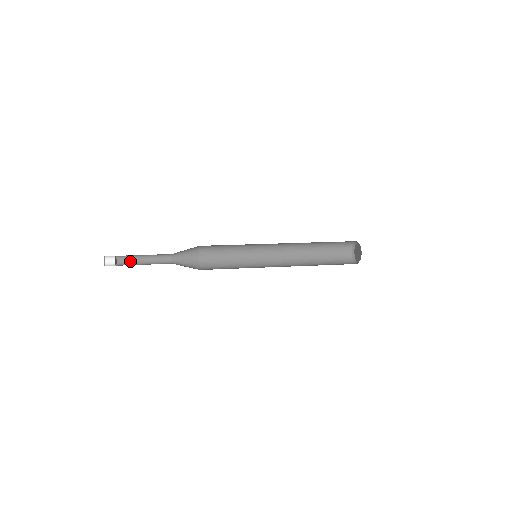
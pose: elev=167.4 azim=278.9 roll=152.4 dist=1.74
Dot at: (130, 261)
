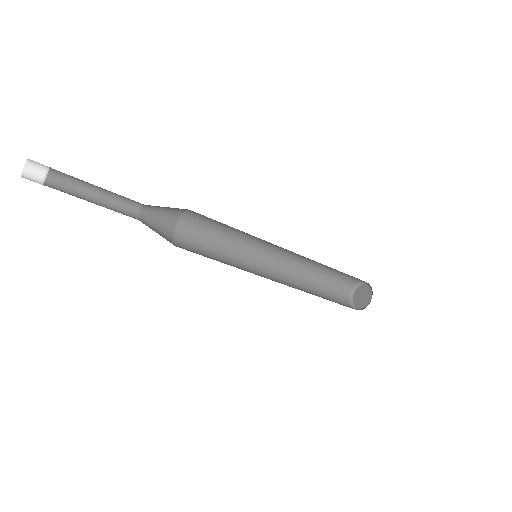
Dot at: (69, 186)
